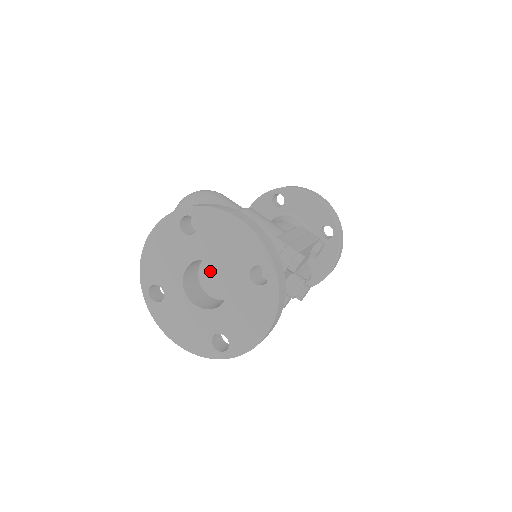
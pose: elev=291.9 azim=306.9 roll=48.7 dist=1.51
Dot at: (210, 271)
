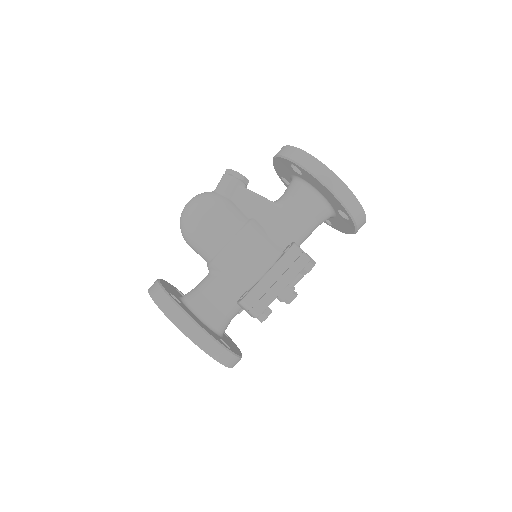
Dot at: occluded
